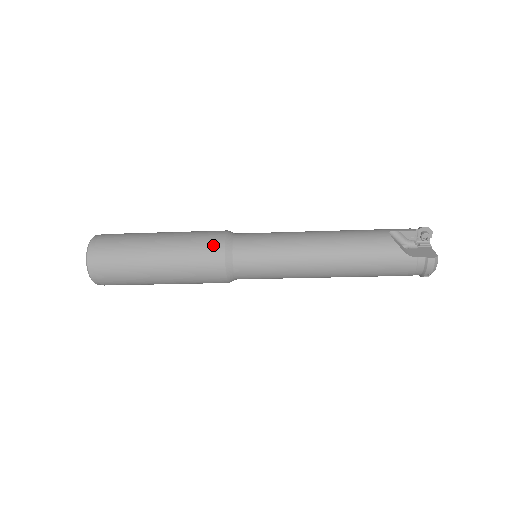
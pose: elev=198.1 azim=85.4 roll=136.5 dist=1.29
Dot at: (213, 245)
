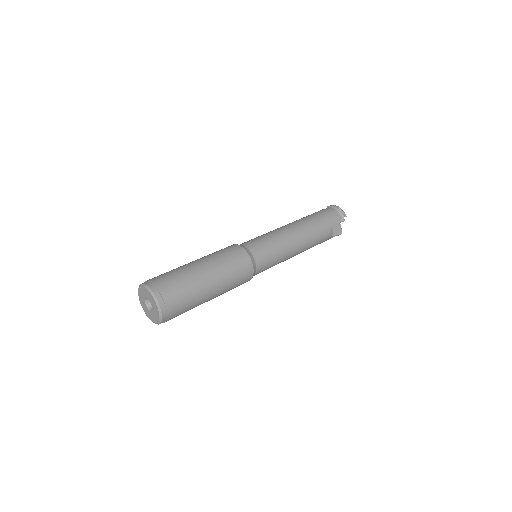
Dot at: (246, 279)
